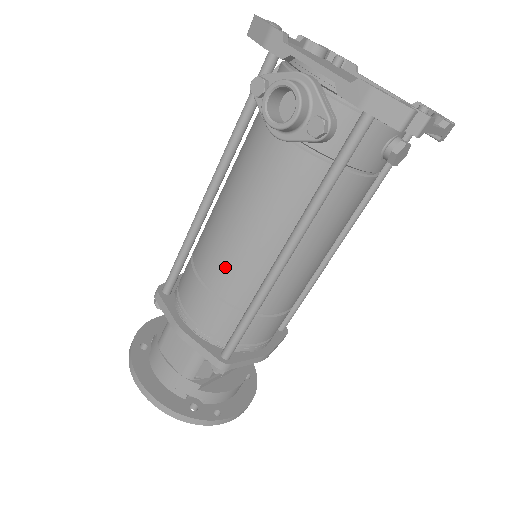
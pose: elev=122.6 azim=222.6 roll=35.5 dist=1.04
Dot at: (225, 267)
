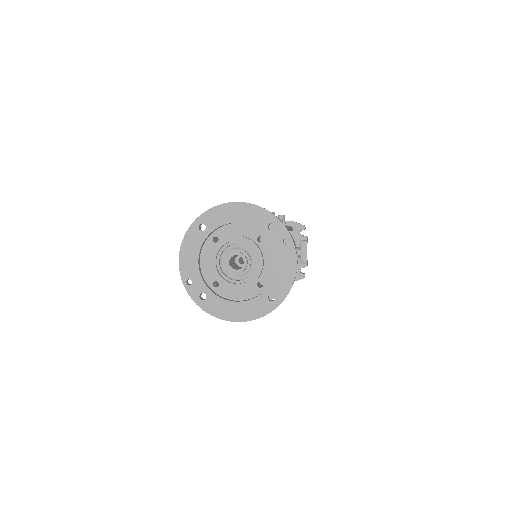
Dot at: occluded
